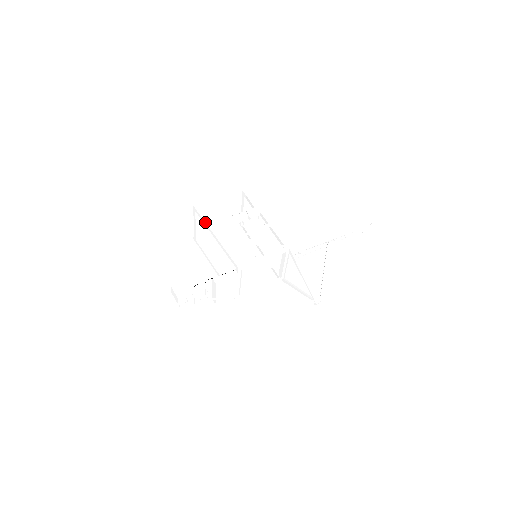
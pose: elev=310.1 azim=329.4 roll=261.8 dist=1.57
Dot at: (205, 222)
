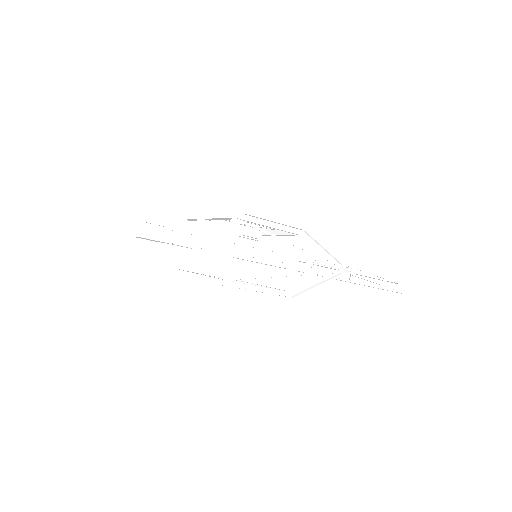
Dot at: (196, 214)
